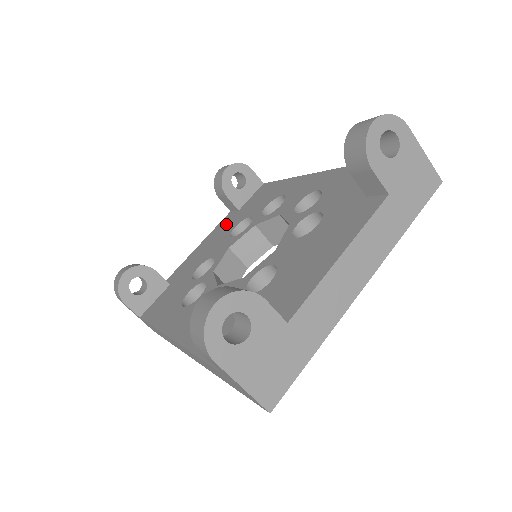
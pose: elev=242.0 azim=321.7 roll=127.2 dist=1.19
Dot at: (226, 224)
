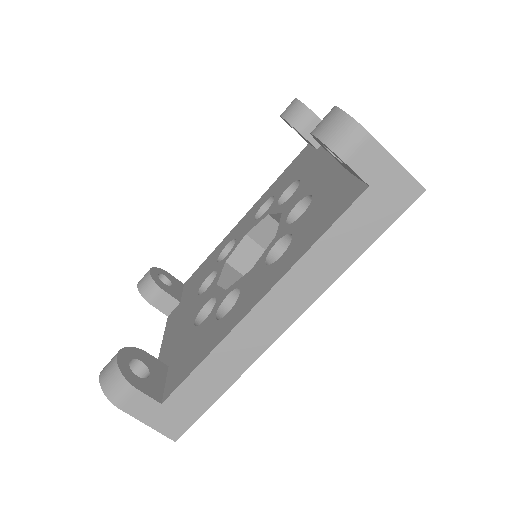
Dot at: (179, 311)
